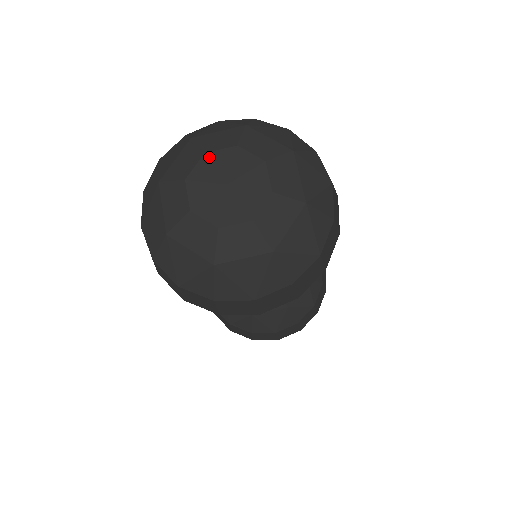
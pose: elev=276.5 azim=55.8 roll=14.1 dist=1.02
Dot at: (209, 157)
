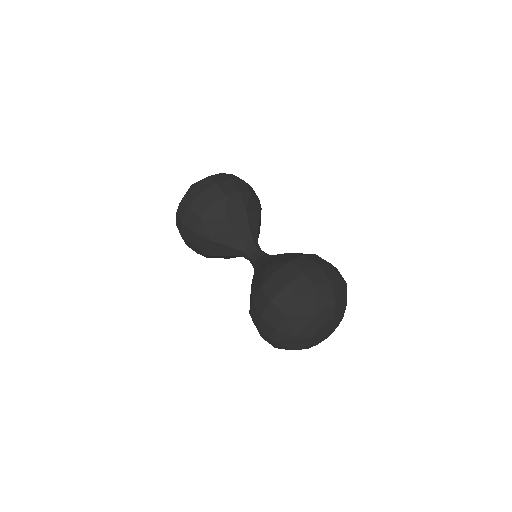
Dot at: (315, 337)
